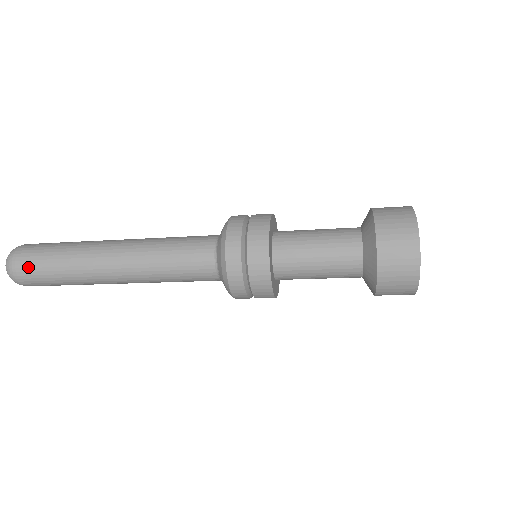
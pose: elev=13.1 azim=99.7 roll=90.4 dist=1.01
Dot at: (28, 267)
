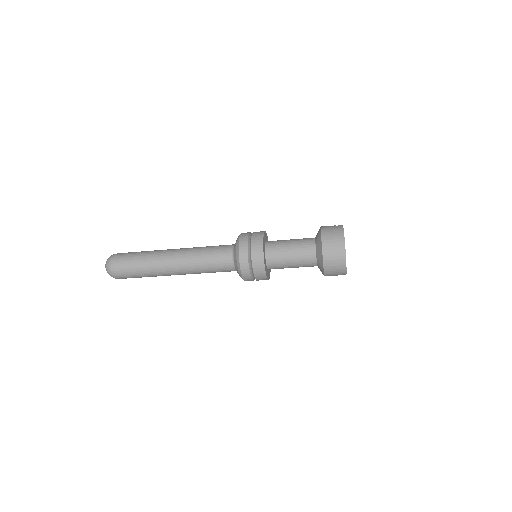
Dot at: (121, 268)
